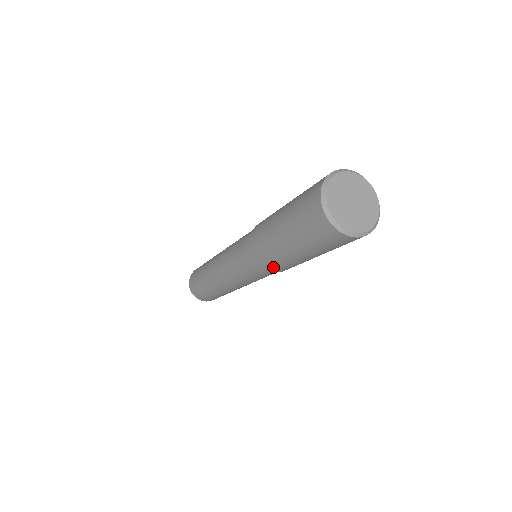
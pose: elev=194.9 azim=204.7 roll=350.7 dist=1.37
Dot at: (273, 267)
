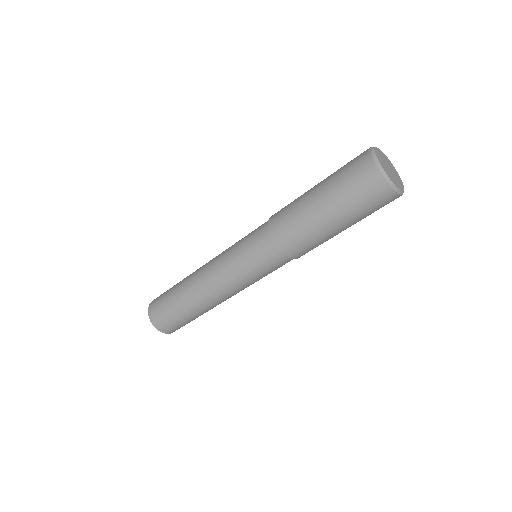
Dot at: (289, 242)
